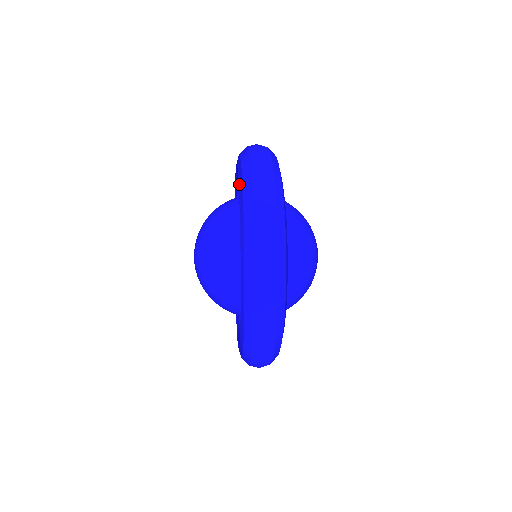
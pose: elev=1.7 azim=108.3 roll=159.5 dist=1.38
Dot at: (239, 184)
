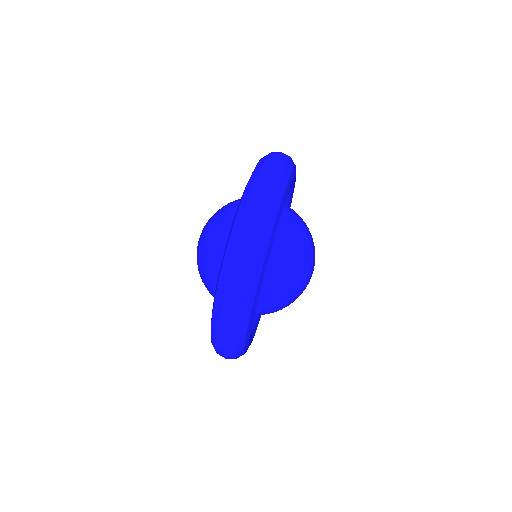
Dot at: (233, 221)
